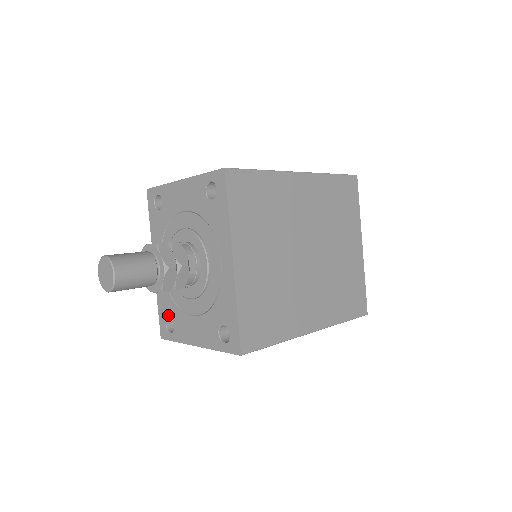
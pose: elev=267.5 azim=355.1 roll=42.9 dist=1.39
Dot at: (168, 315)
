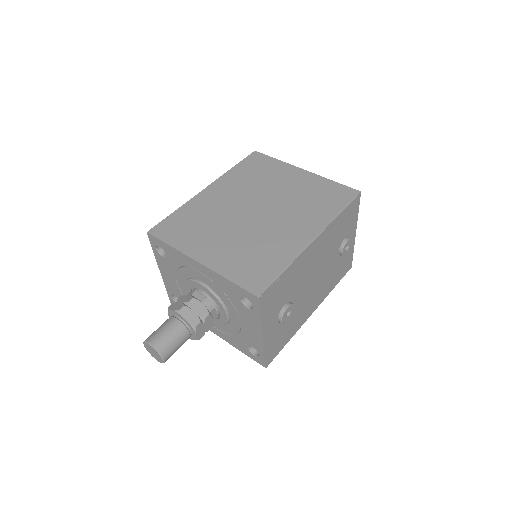
Dot at: (246, 347)
